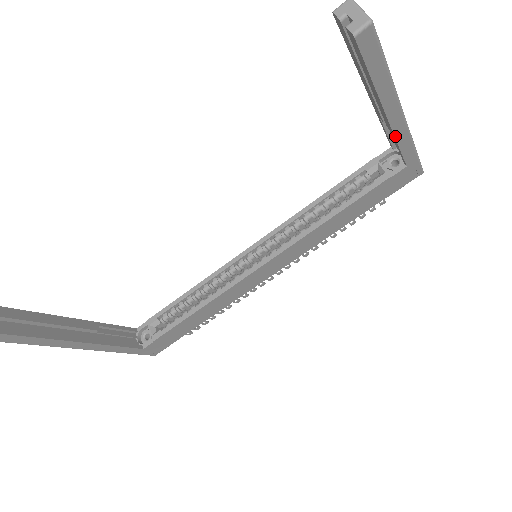
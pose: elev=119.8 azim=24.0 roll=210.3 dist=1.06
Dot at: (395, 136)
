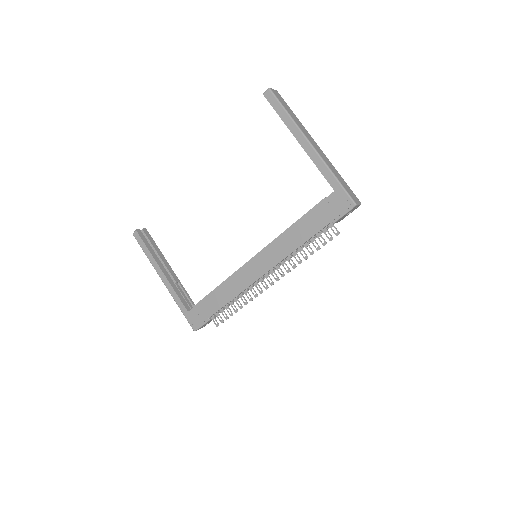
Dot at: (311, 159)
